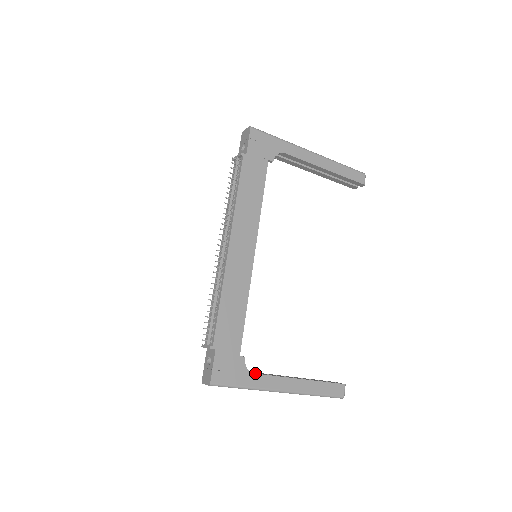
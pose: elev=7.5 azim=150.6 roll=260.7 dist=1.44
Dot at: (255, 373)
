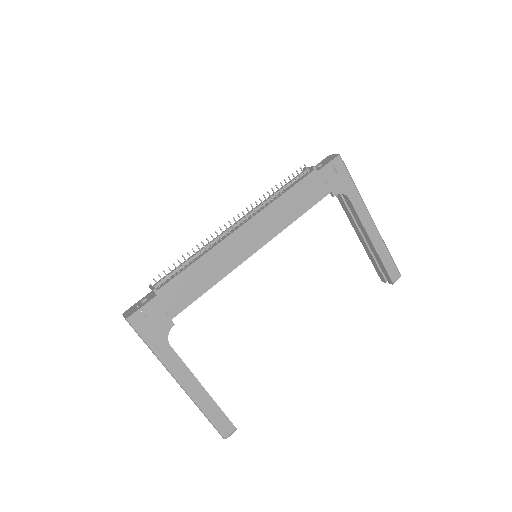
Dot at: occluded
